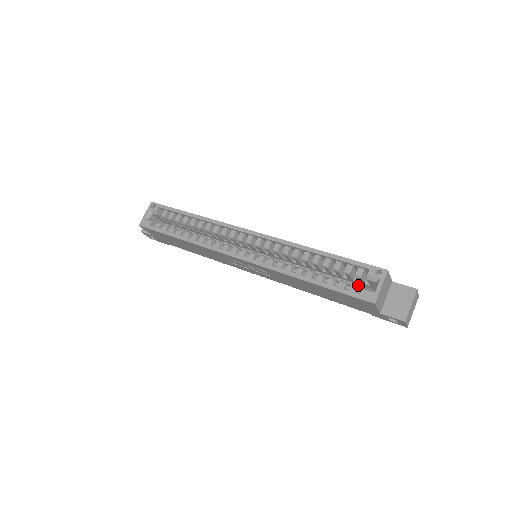
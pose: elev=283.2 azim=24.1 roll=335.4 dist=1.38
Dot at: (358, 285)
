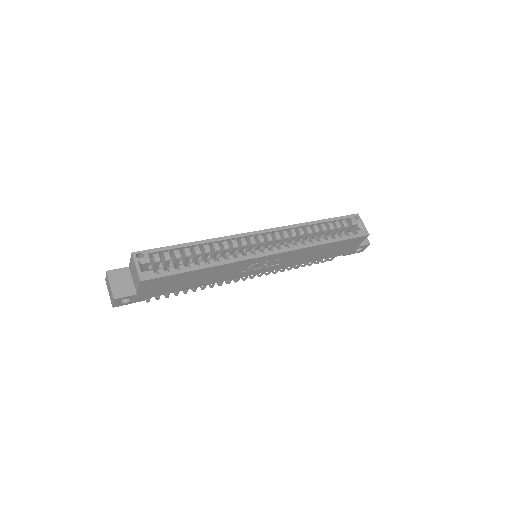
Dot at: (350, 231)
